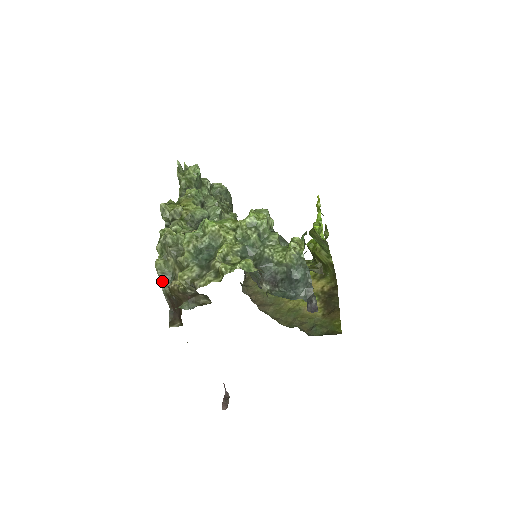
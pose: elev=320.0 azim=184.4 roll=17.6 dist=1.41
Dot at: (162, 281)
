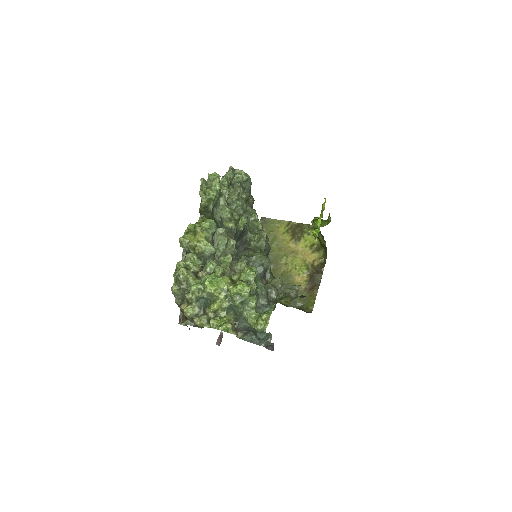
Dot at: (176, 298)
